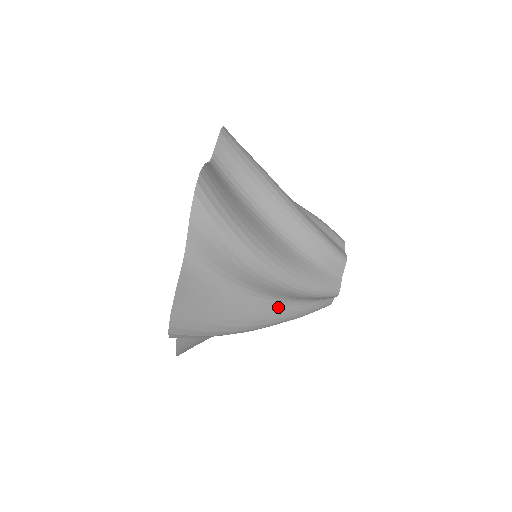
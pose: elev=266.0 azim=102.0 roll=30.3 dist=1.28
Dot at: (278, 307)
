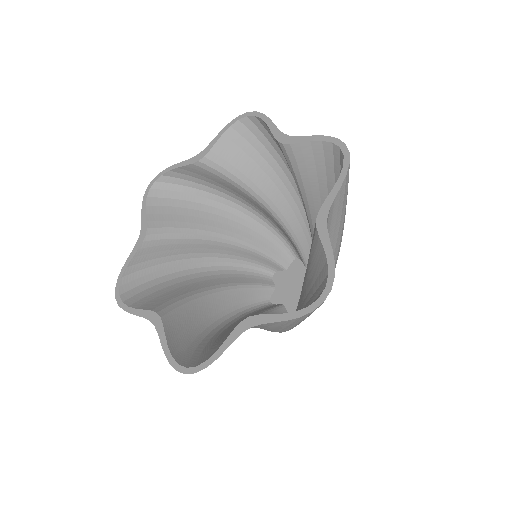
Dot at: occluded
